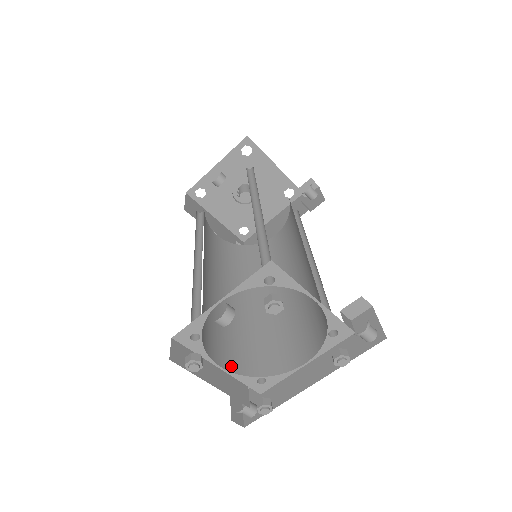
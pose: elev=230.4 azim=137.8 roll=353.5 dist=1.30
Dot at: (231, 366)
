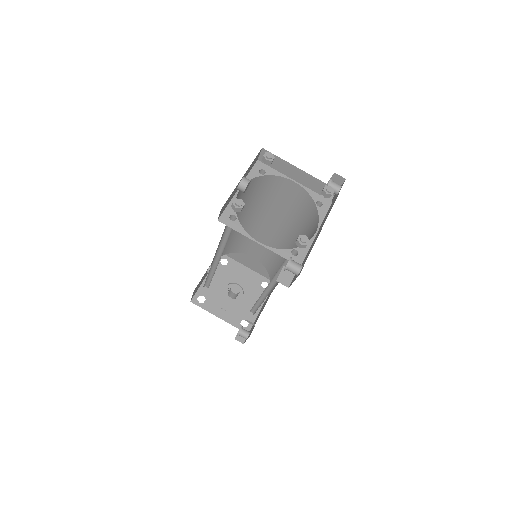
Dot at: occluded
